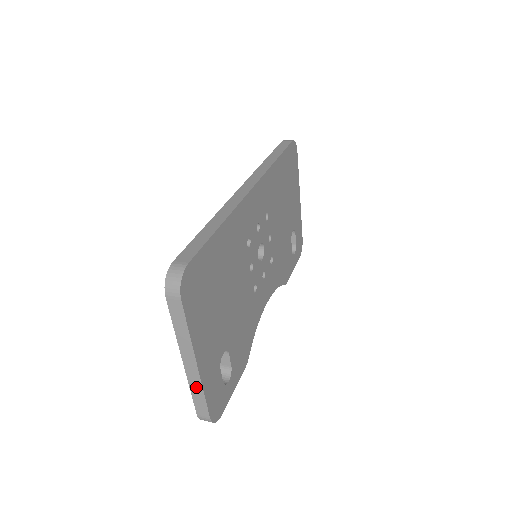
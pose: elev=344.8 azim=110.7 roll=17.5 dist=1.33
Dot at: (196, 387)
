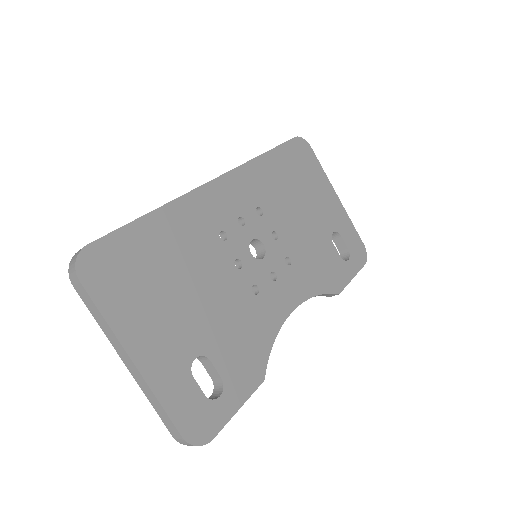
Dot at: (150, 395)
